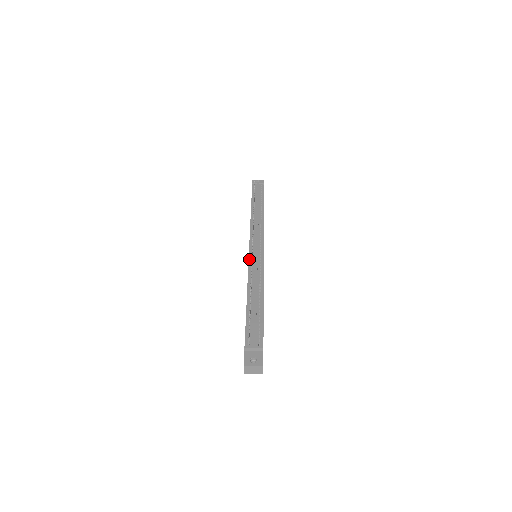
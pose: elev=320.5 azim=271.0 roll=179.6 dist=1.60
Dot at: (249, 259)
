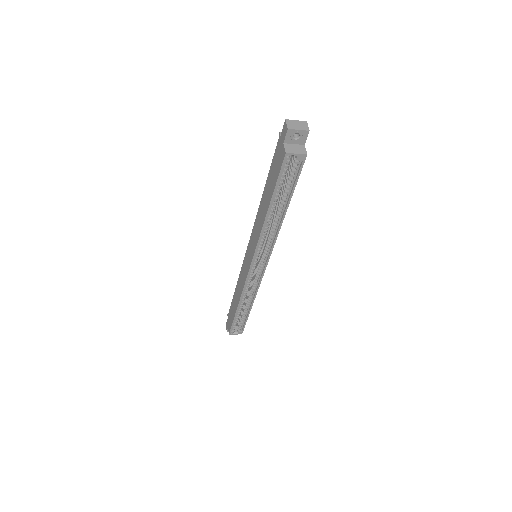
Dot at: (251, 235)
